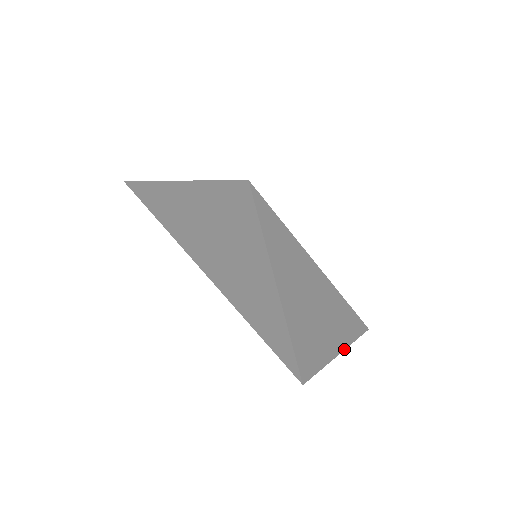
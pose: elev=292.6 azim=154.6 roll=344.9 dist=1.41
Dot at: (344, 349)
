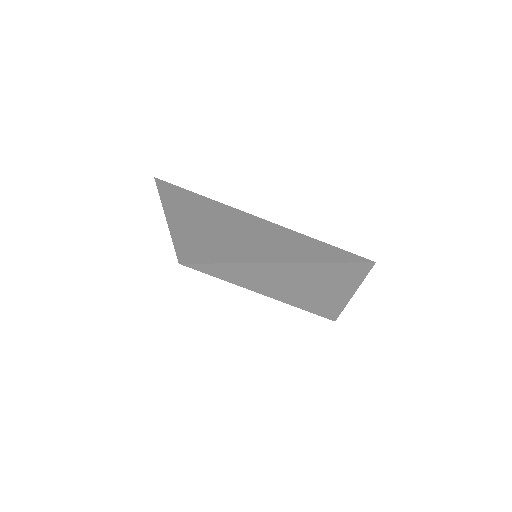
Dot at: (350, 297)
